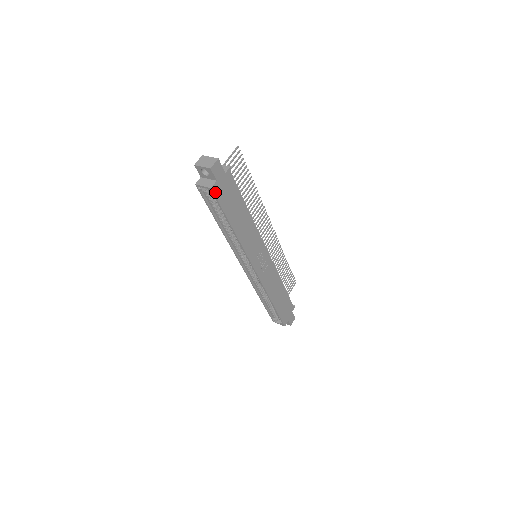
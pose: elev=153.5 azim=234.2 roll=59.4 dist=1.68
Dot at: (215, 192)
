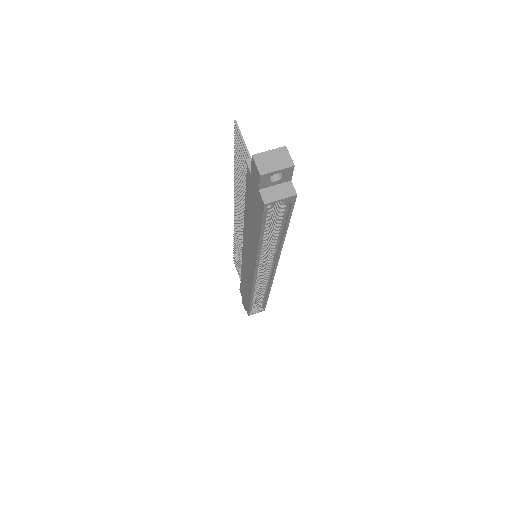
Dot at: (293, 198)
